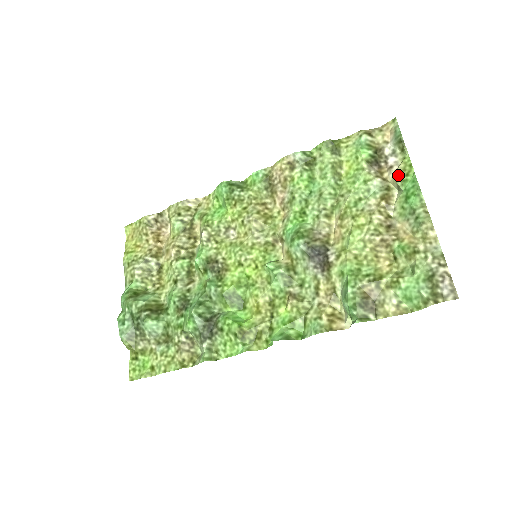
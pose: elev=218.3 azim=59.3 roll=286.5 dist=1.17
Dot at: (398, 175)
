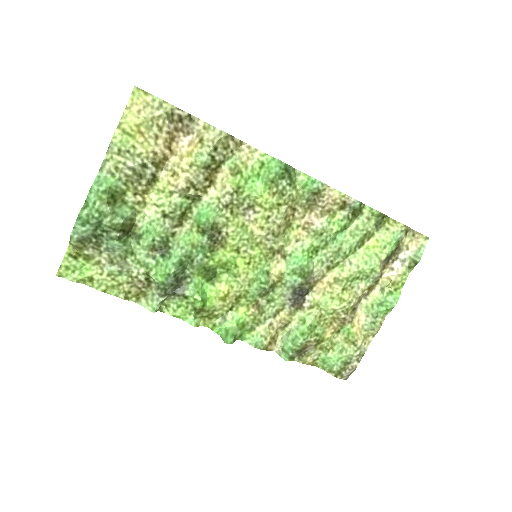
Dot at: (392, 285)
